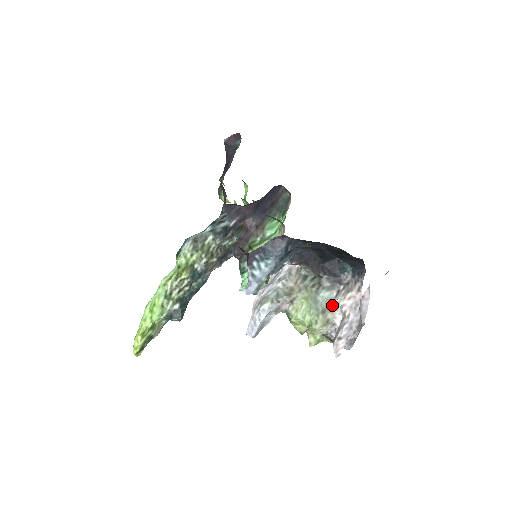
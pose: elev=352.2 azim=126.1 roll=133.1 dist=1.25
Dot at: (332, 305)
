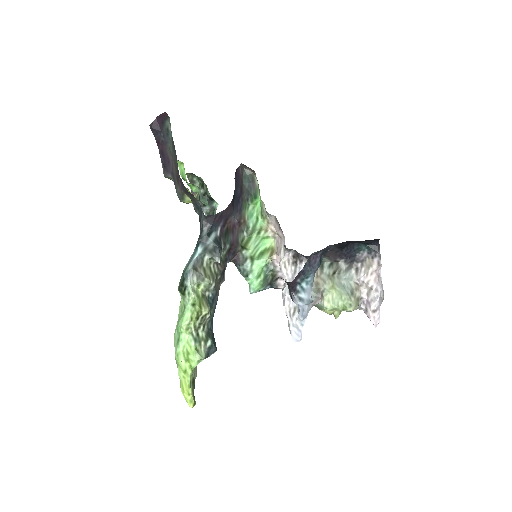
Dot at: (355, 283)
